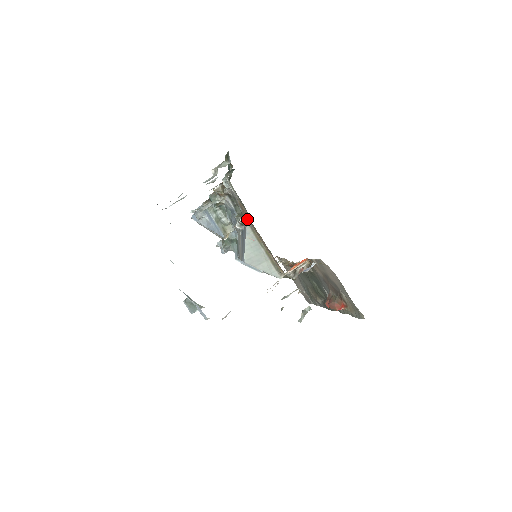
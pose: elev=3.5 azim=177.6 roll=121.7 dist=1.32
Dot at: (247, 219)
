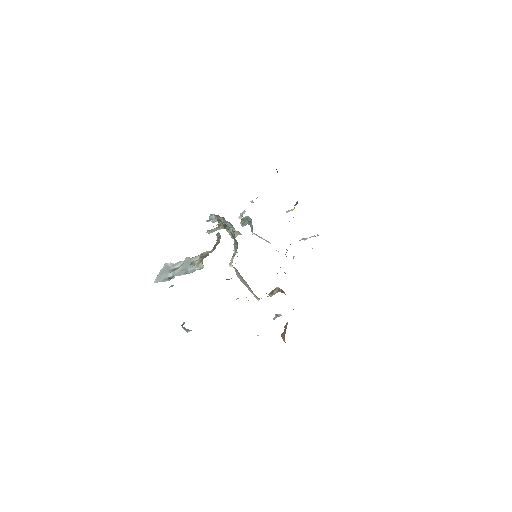
Dot at: occluded
